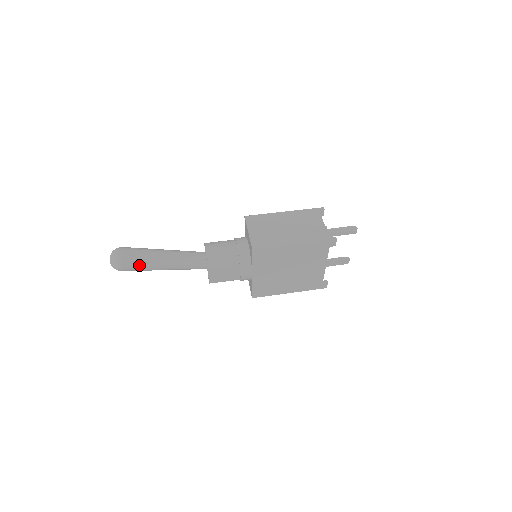
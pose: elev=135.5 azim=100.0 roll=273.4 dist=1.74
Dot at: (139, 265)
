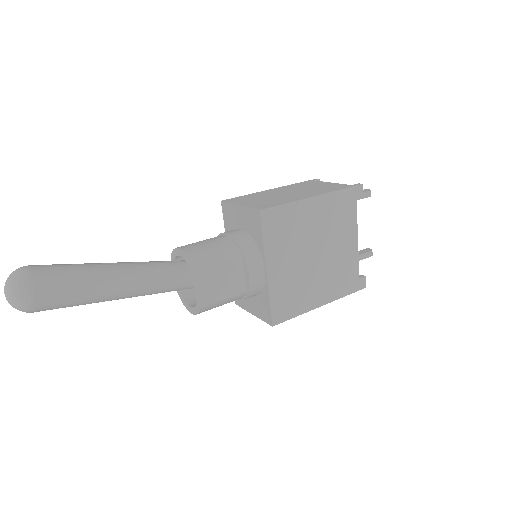
Dot at: (68, 285)
